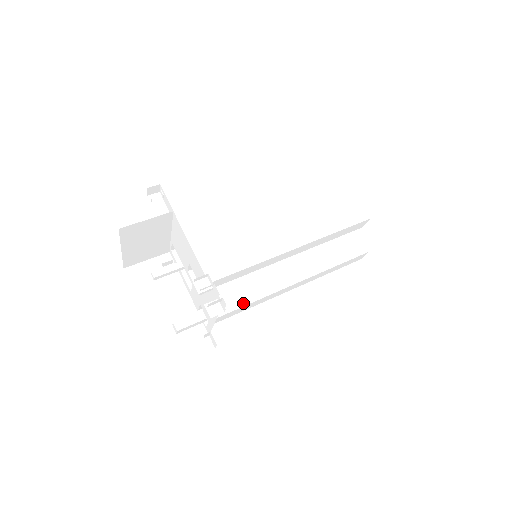
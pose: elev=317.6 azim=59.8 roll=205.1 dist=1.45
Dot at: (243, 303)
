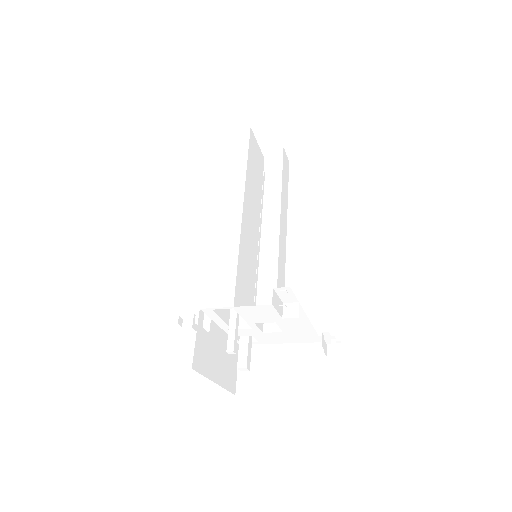
Dot at: occluded
